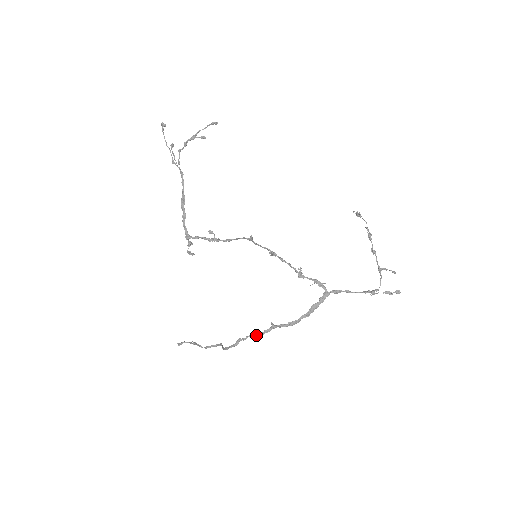
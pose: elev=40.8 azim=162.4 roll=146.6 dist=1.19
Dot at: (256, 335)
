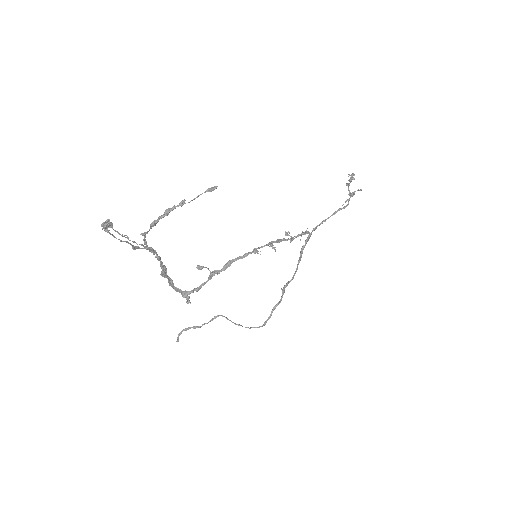
Dot at: occluded
